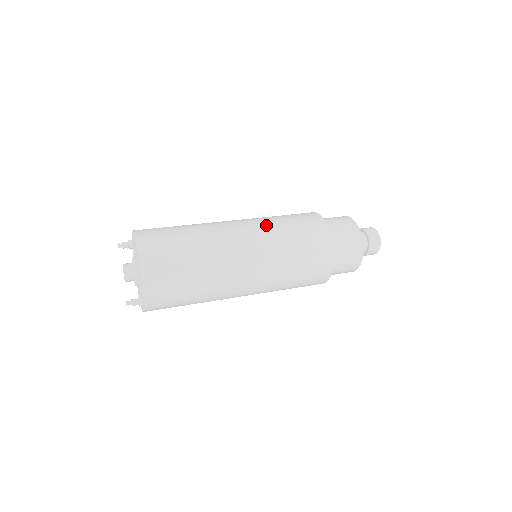
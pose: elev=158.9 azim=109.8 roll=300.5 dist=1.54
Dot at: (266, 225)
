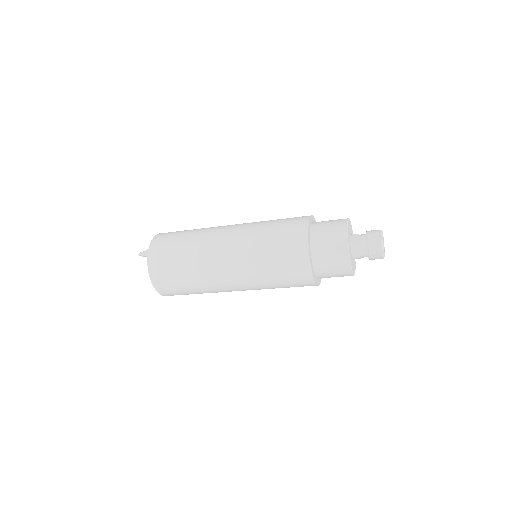
Dot at: occluded
